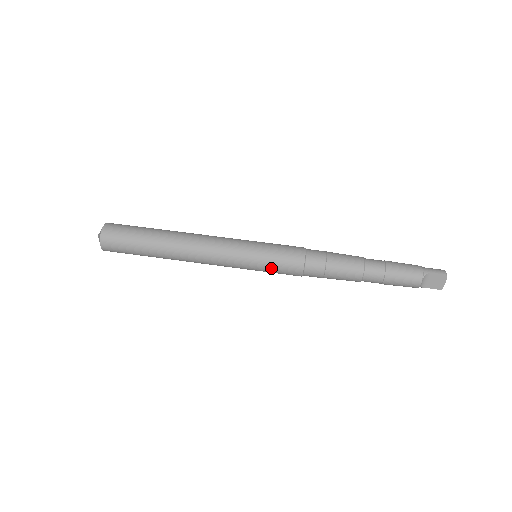
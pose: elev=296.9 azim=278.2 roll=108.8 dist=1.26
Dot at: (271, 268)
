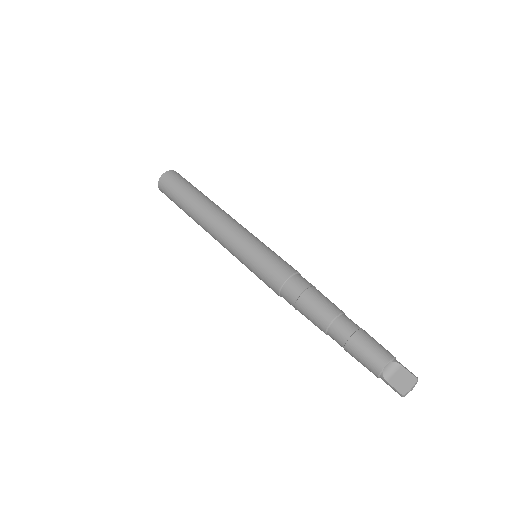
Dot at: (261, 262)
